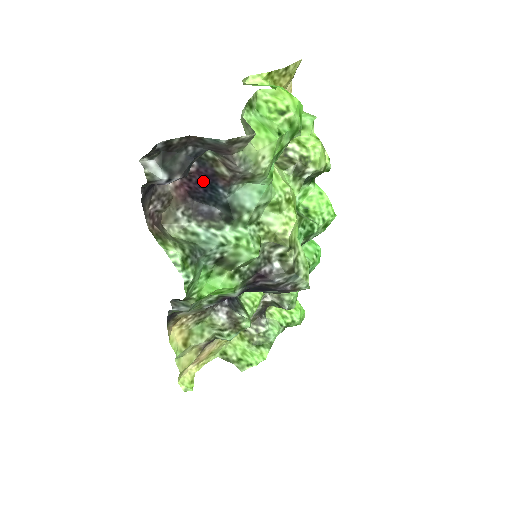
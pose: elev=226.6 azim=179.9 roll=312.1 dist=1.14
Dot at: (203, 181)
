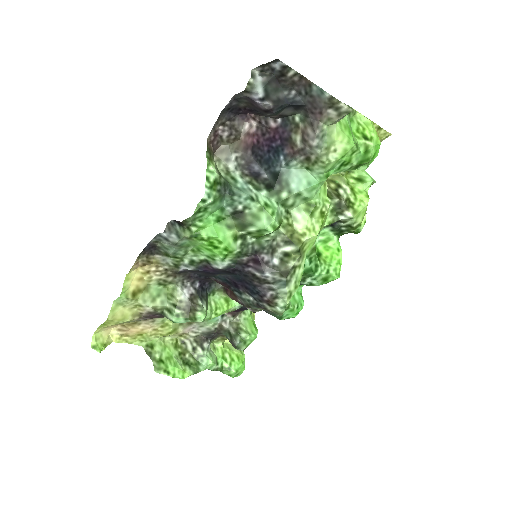
Dot at: (274, 141)
